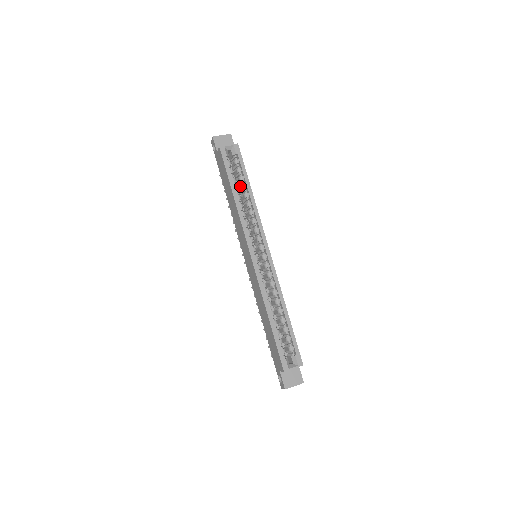
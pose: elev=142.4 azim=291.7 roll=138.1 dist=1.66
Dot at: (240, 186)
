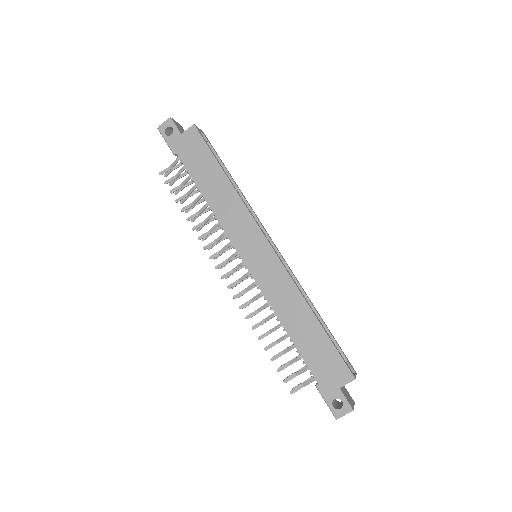
Dot at: occluded
